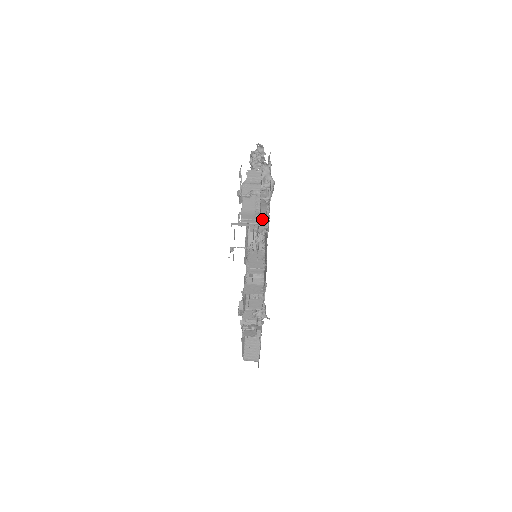
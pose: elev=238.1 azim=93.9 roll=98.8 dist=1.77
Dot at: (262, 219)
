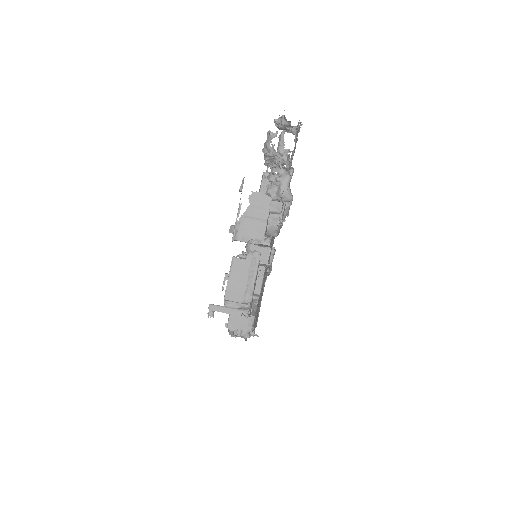
Dot at: (264, 253)
